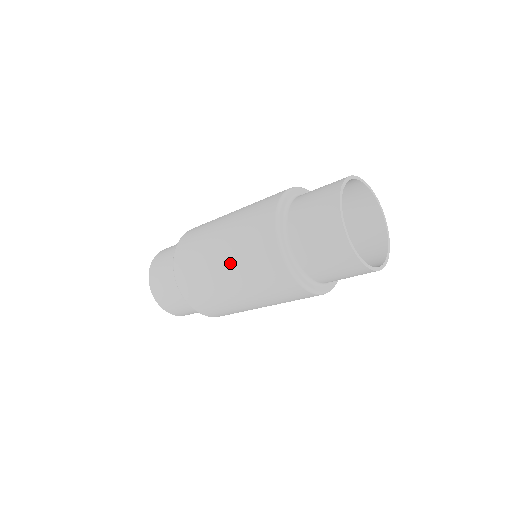
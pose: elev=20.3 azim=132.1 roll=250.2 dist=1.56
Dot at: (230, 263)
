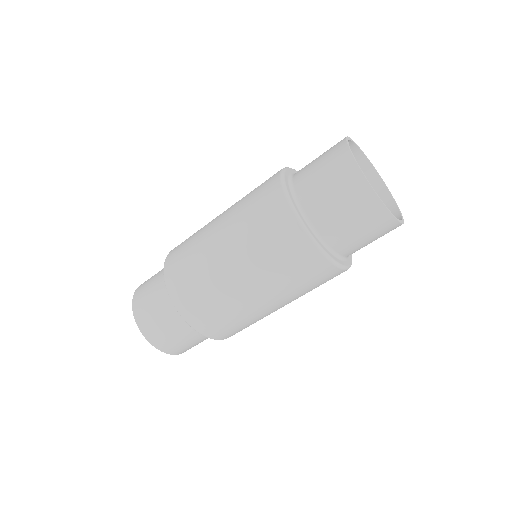
Dot at: (254, 278)
